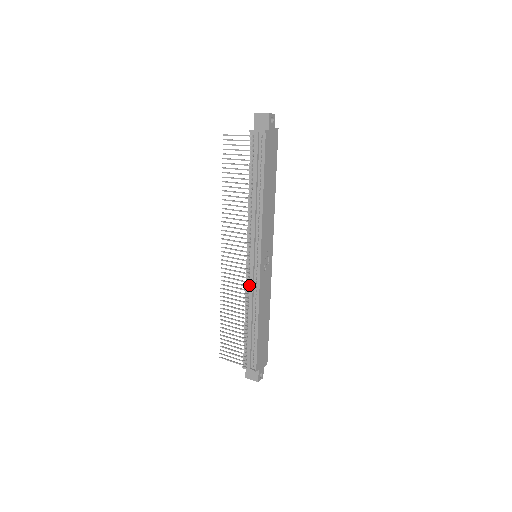
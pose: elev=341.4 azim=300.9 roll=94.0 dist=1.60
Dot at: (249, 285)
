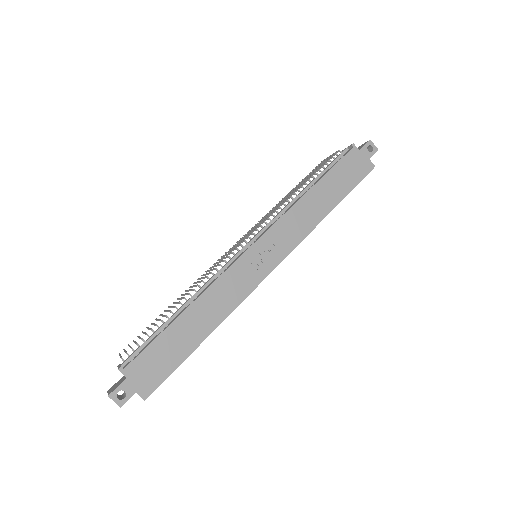
Dot at: occluded
